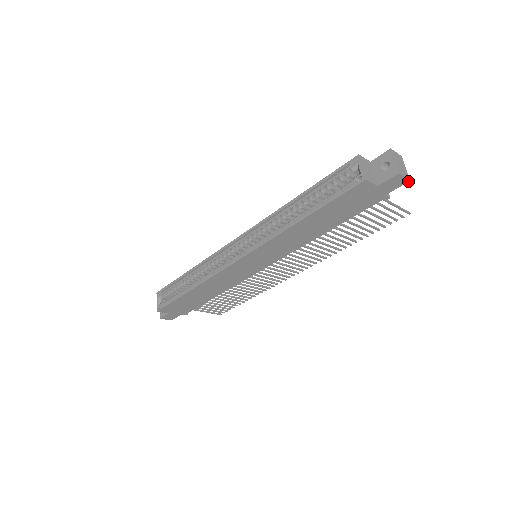
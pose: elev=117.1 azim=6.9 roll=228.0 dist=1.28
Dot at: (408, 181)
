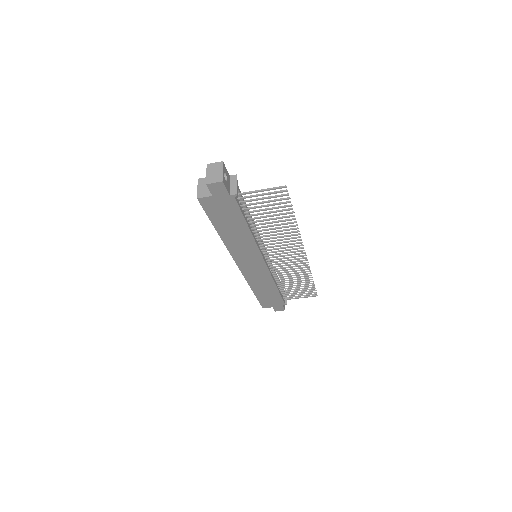
Dot at: (222, 182)
